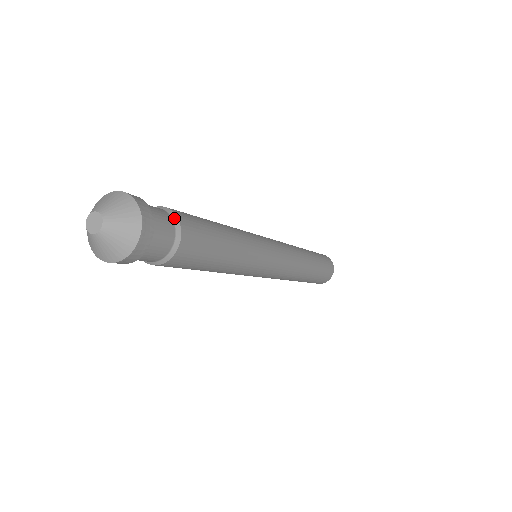
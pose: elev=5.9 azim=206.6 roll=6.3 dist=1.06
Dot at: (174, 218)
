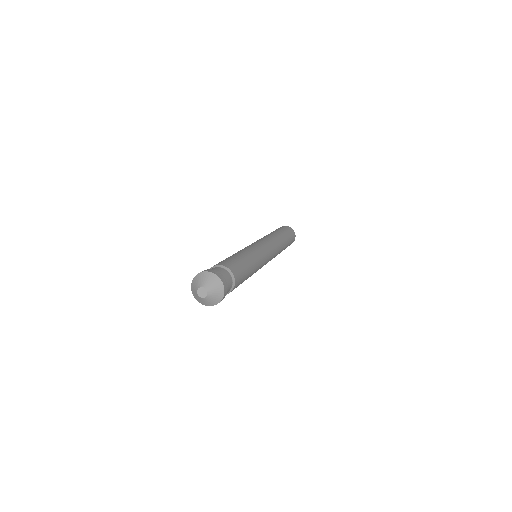
Dot at: (225, 268)
